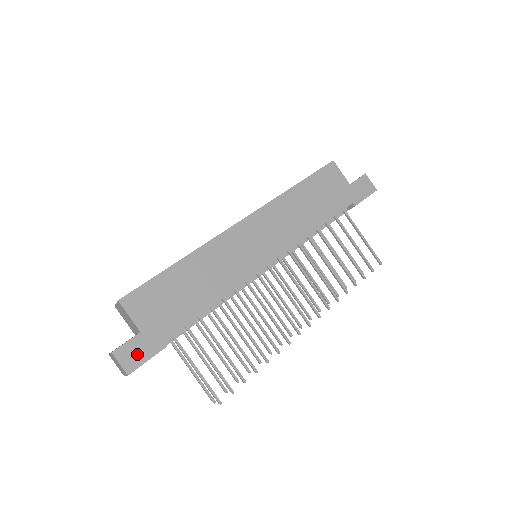
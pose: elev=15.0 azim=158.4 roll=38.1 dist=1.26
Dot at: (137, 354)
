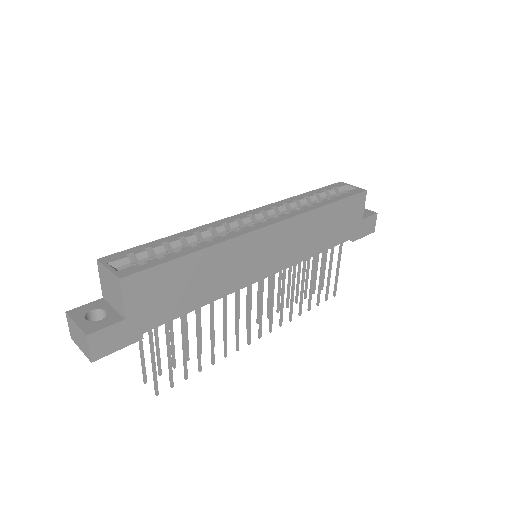
Dot at: (111, 342)
